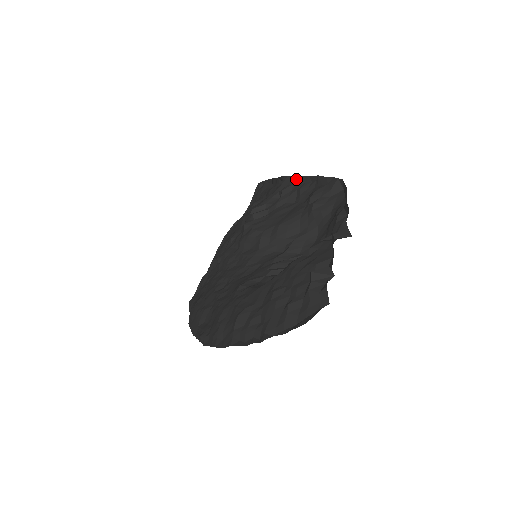
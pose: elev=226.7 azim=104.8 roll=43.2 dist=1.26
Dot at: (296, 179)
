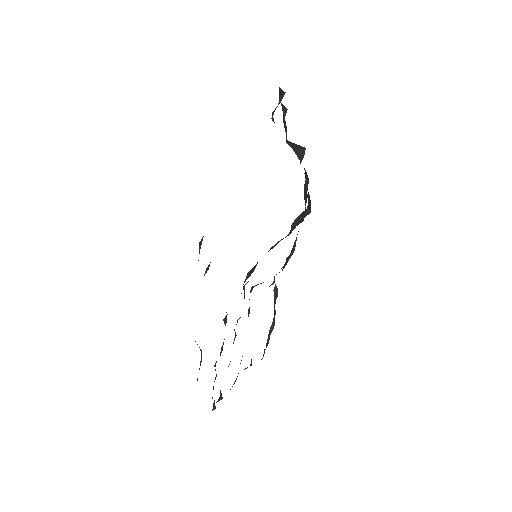
Dot at: (283, 267)
